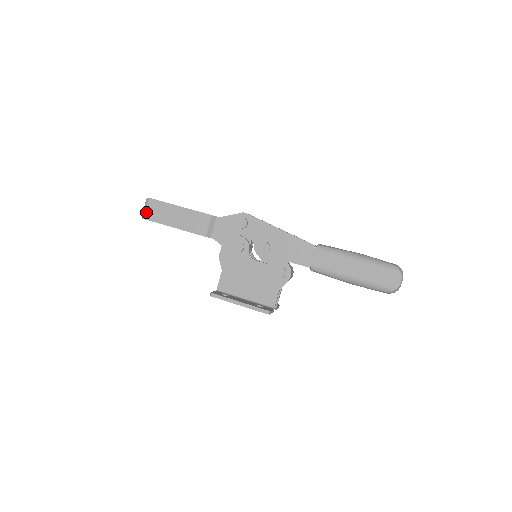
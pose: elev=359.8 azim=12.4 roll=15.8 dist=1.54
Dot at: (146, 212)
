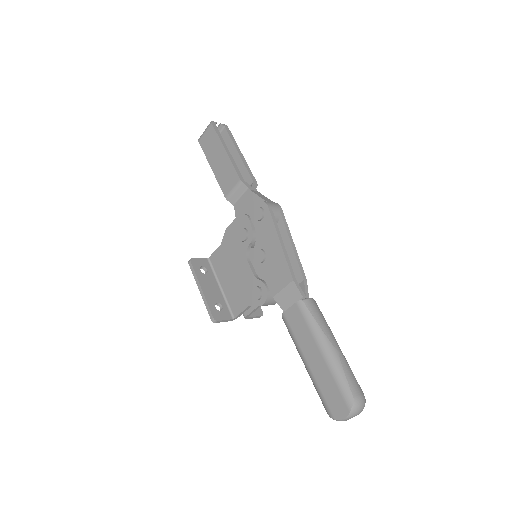
Dot at: (203, 135)
